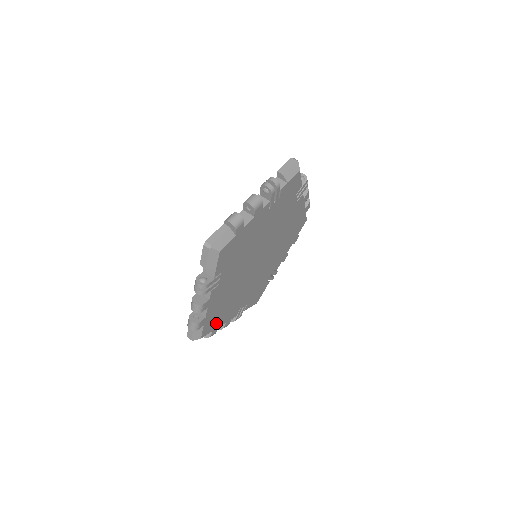
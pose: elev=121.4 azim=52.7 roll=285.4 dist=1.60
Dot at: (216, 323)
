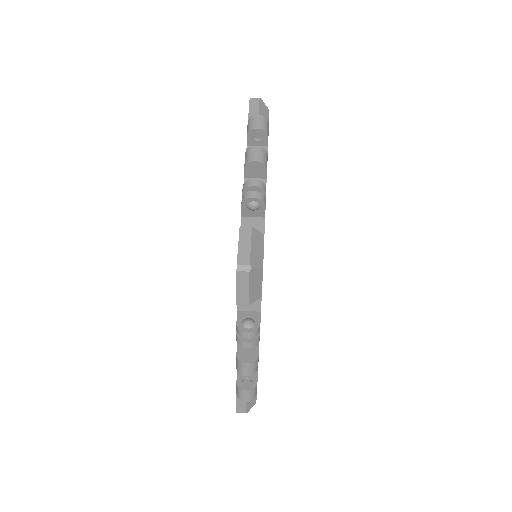
Dot at: occluded
